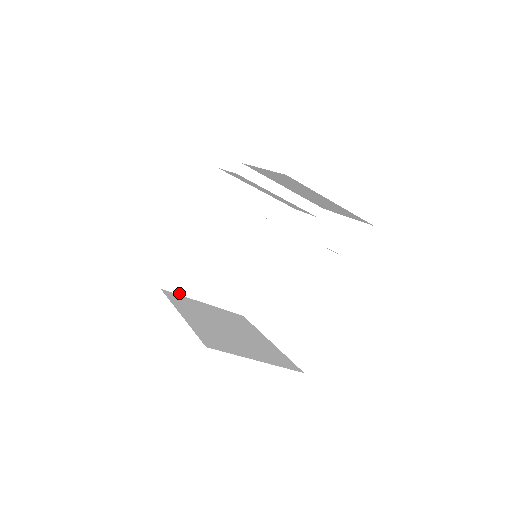
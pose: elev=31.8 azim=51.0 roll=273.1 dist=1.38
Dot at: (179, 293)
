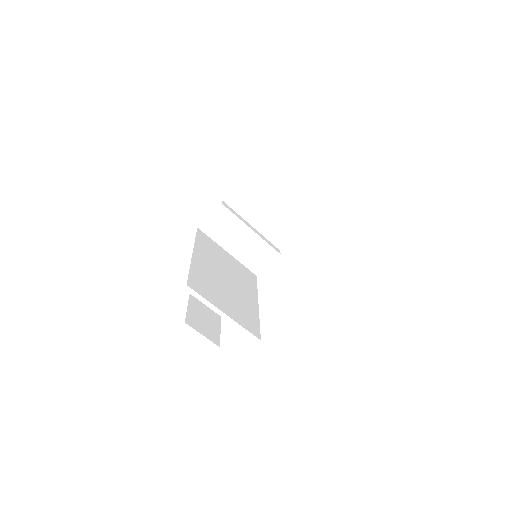
Dot at: (202, 296)
